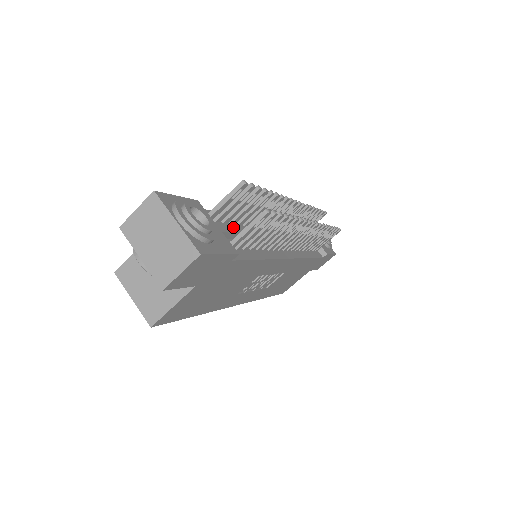
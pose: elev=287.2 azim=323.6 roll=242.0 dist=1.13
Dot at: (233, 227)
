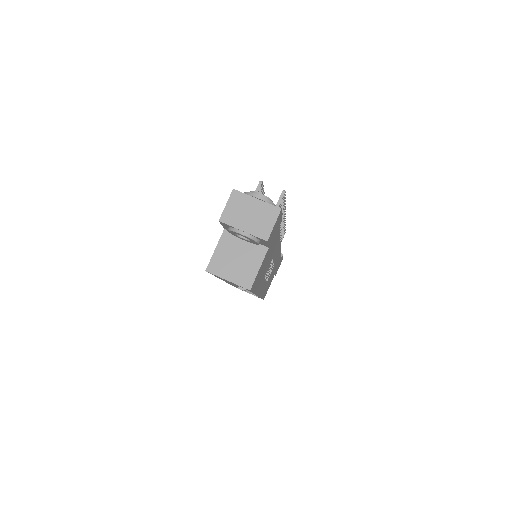
Dot at: occluded
